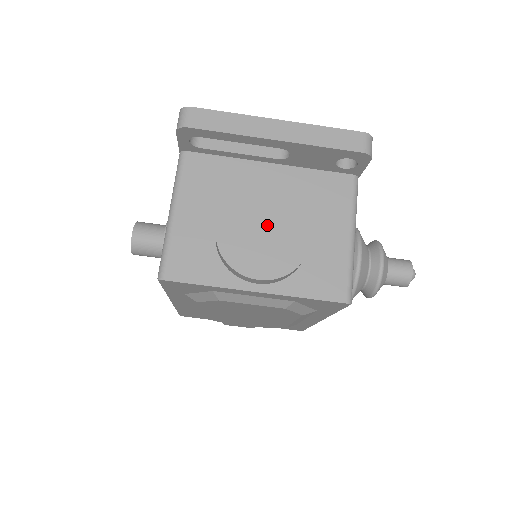
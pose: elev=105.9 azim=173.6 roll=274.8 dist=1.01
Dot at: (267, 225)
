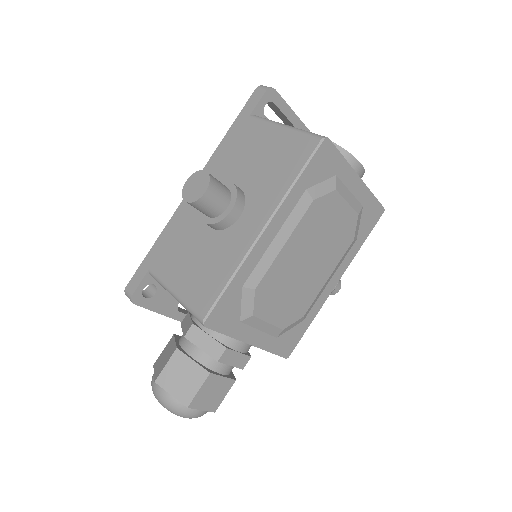
Dot at: occluded
